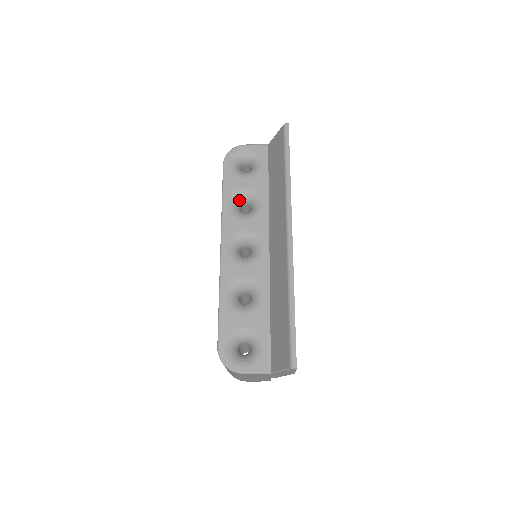
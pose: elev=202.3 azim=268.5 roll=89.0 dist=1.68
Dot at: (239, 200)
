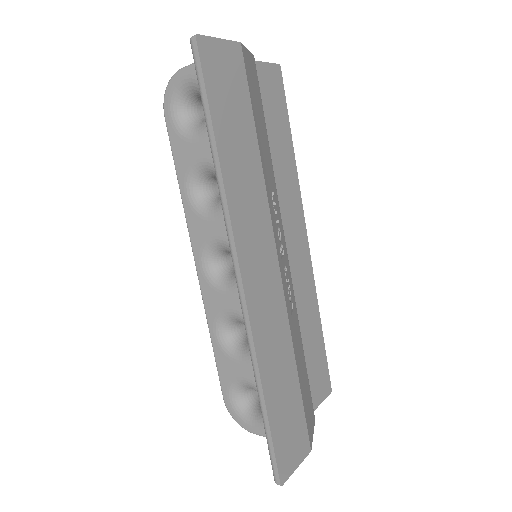
Dot at: (202, 180)
